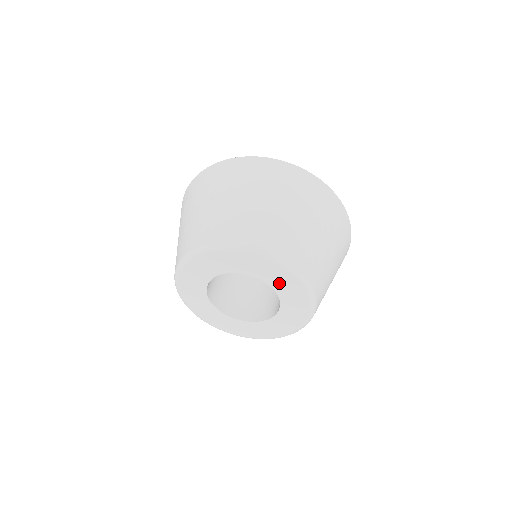
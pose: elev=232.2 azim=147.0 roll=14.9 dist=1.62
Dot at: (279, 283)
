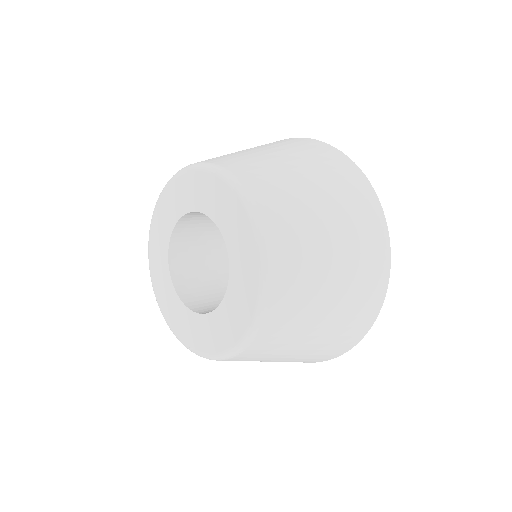
Dot at: (240, 275)
